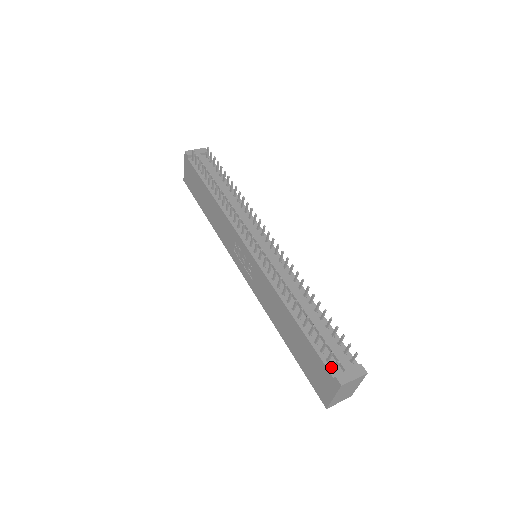
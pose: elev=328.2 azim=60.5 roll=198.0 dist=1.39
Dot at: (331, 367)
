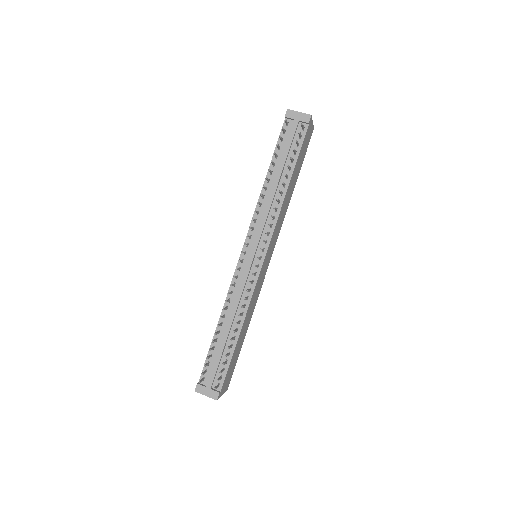
Dot at: (204, 376)
